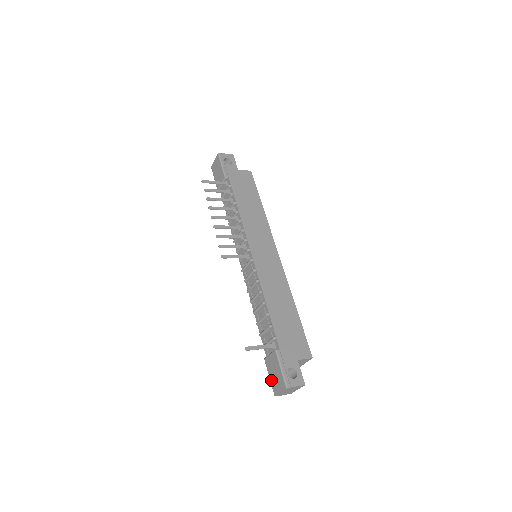
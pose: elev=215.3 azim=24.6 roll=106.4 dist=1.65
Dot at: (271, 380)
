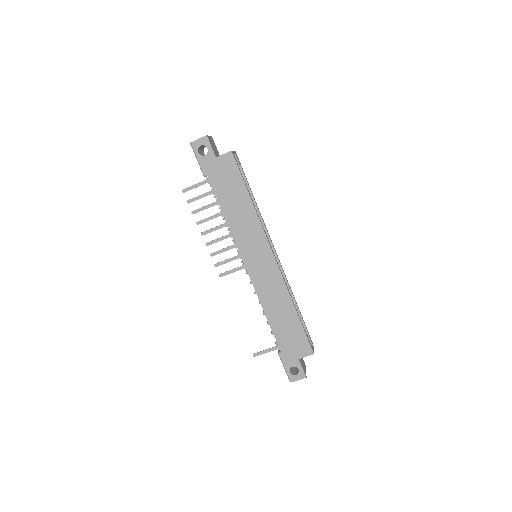
Dot at: occluded
